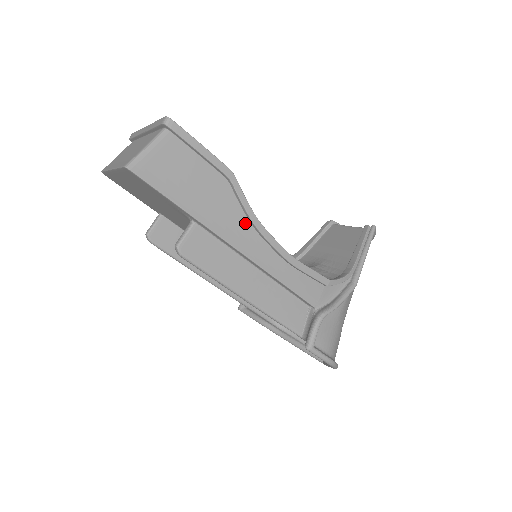
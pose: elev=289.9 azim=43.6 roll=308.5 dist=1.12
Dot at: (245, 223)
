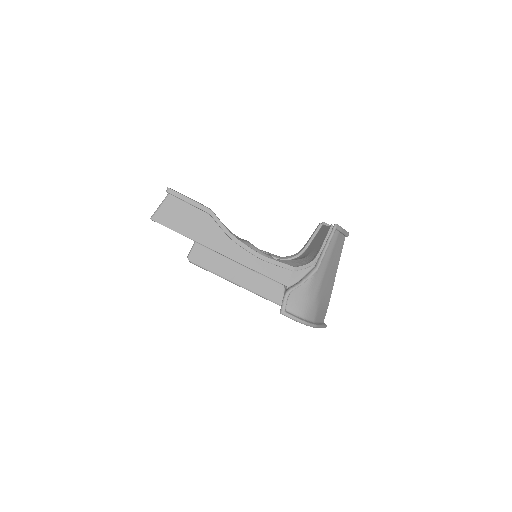
Dot at: (226, 238)
